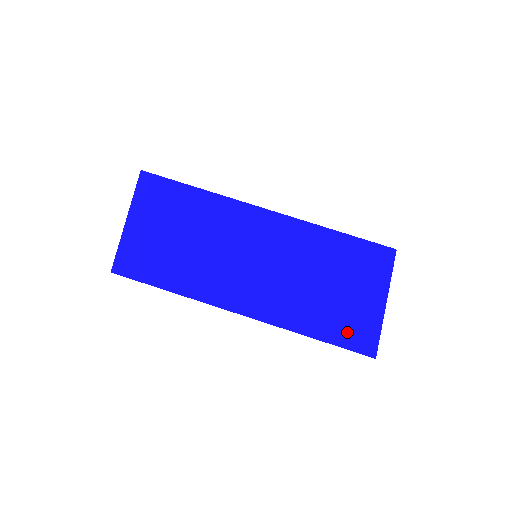
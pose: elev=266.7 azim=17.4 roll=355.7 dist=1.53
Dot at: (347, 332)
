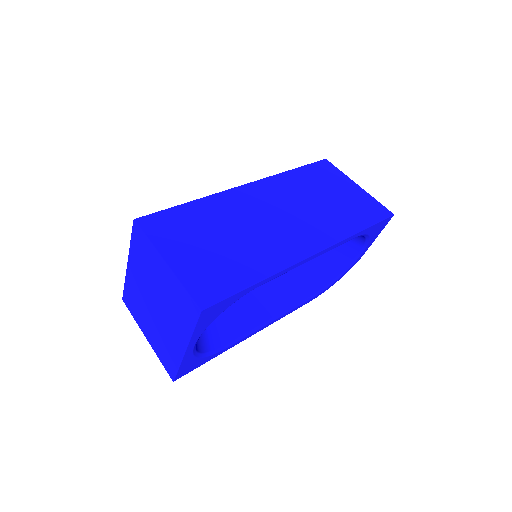
Dot at: (367, 213)
